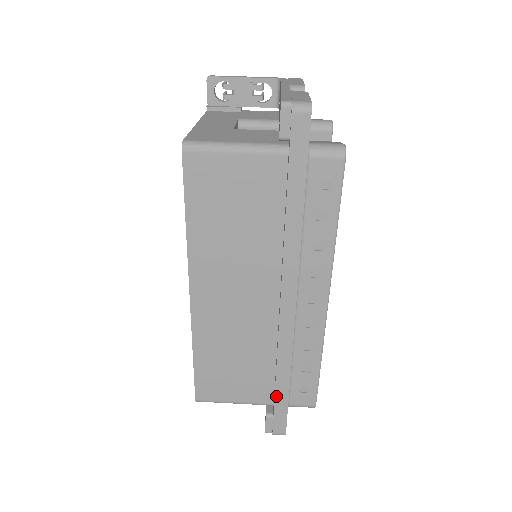
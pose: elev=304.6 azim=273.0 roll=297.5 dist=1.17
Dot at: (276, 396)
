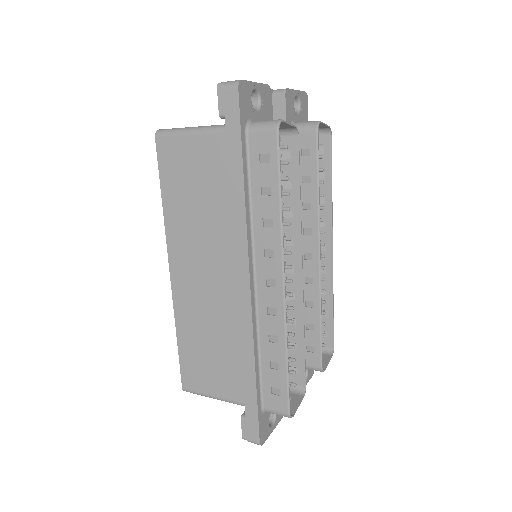
Dot at: (245, 392)
